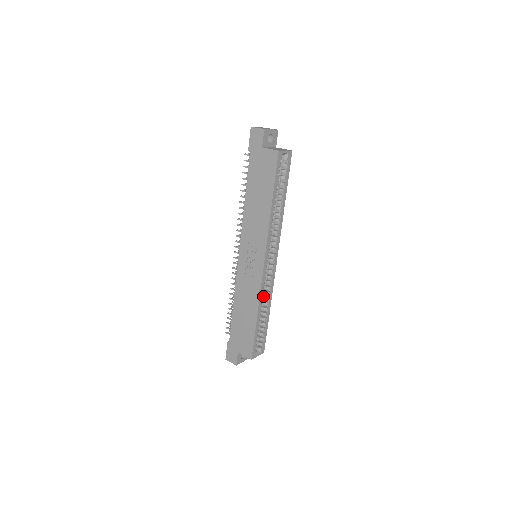
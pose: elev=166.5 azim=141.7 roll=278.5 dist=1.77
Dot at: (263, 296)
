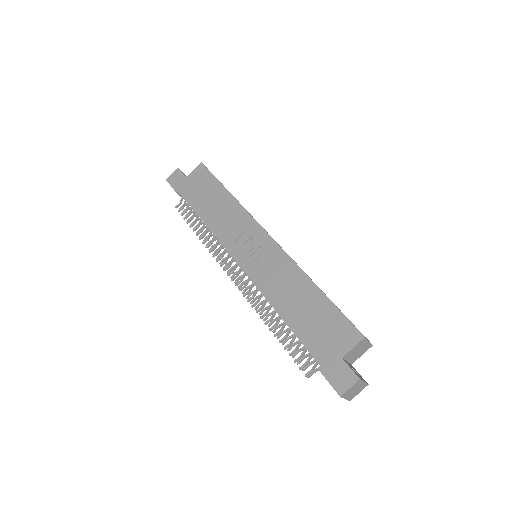
Dot at: occluded
